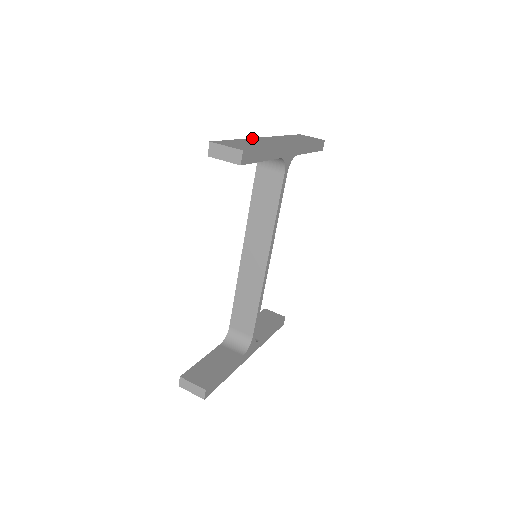
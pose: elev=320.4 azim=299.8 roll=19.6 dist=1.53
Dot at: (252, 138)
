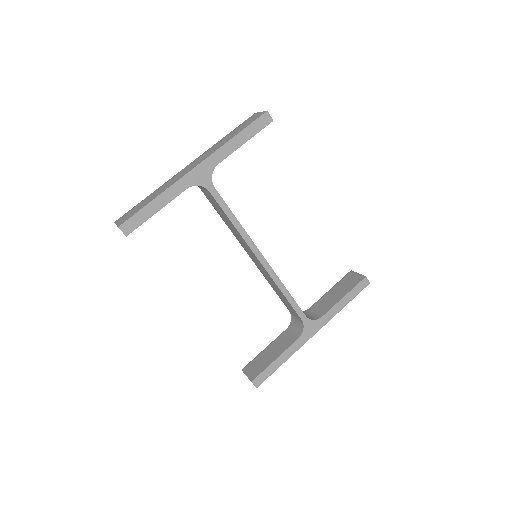
Dot at: (169, 180)
